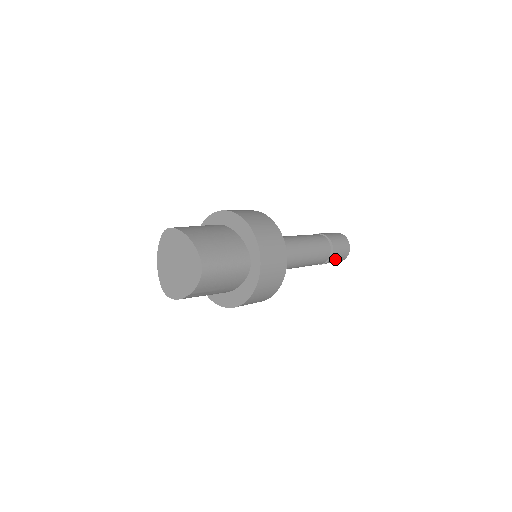
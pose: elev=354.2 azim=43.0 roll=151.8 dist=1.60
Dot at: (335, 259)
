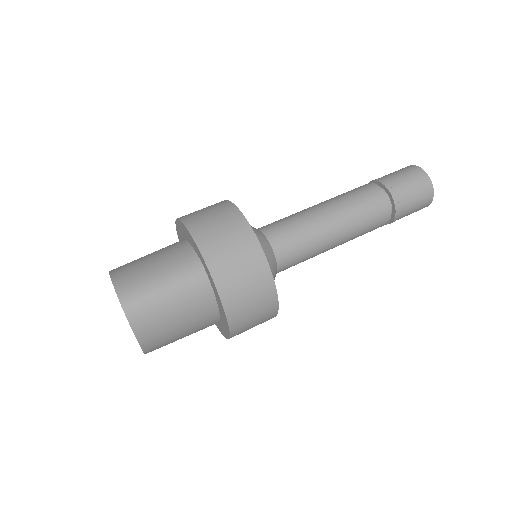
Dot at: occluded
